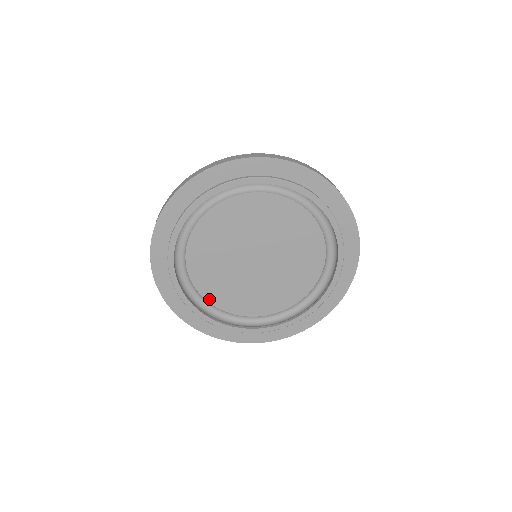
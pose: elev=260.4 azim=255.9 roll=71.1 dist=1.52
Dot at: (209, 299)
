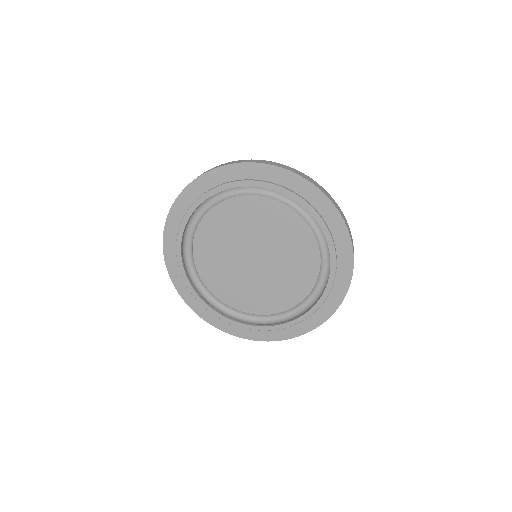
Dot at: (267, 312)
